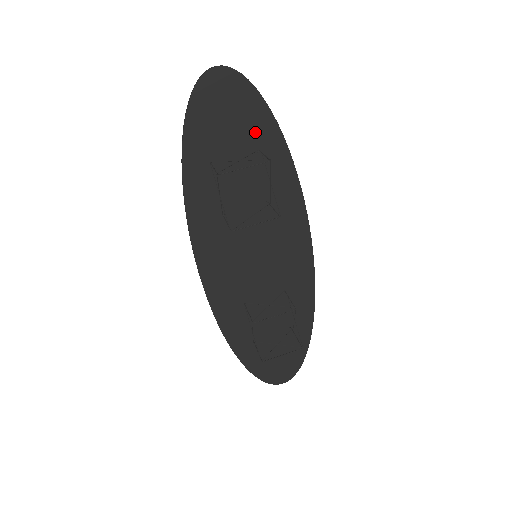
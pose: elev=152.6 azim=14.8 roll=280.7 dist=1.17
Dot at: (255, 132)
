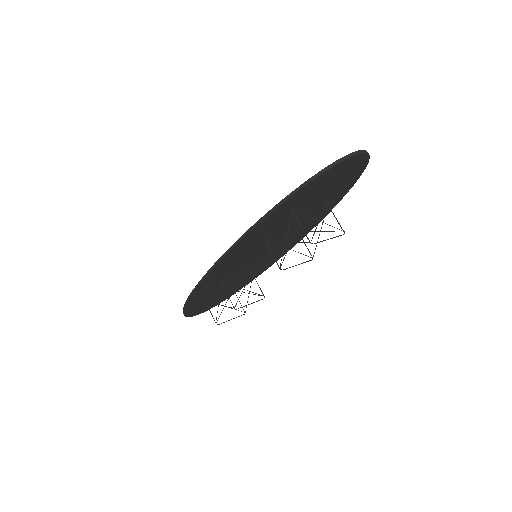
Dot at: (336, 191)
